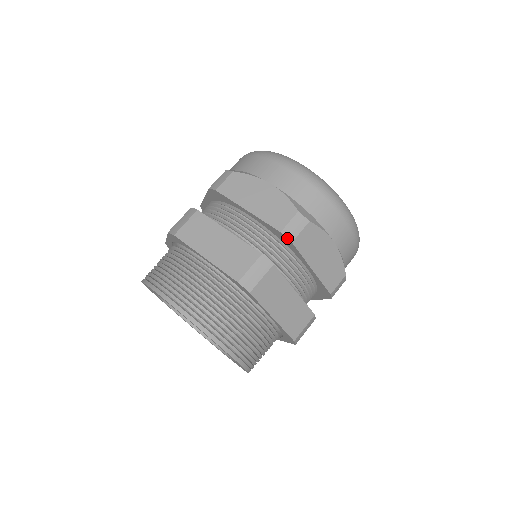
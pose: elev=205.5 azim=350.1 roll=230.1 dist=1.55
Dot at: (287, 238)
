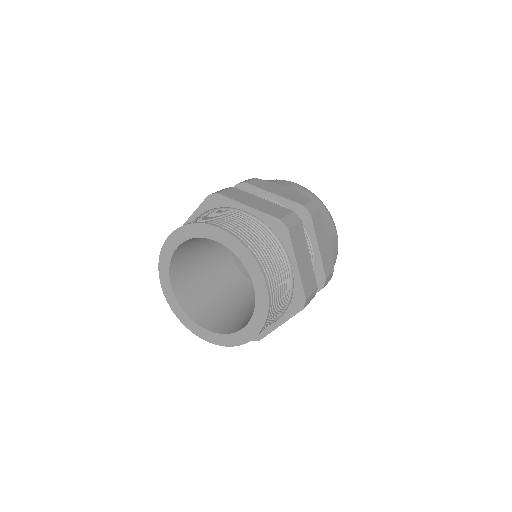
Dot at: (308, 210)
